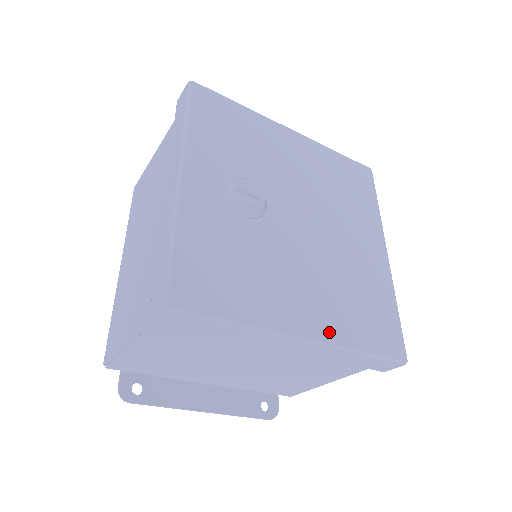
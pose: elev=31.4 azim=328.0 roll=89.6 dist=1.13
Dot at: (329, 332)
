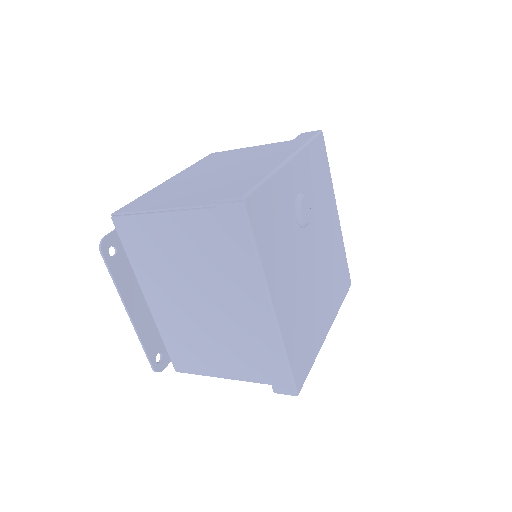
Dot at: (283, 322)
